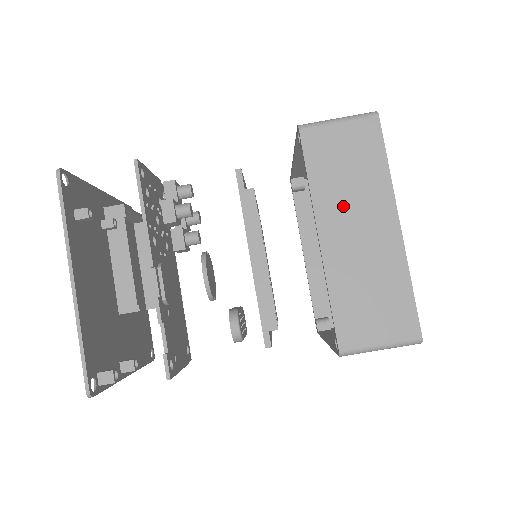
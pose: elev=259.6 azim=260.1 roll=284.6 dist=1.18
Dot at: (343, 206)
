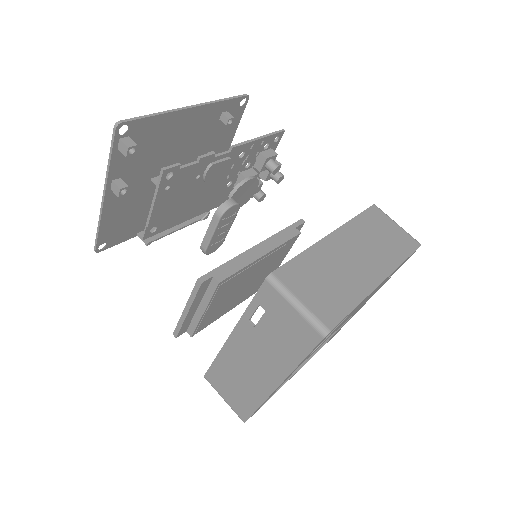
Dot at: (360, 242)
